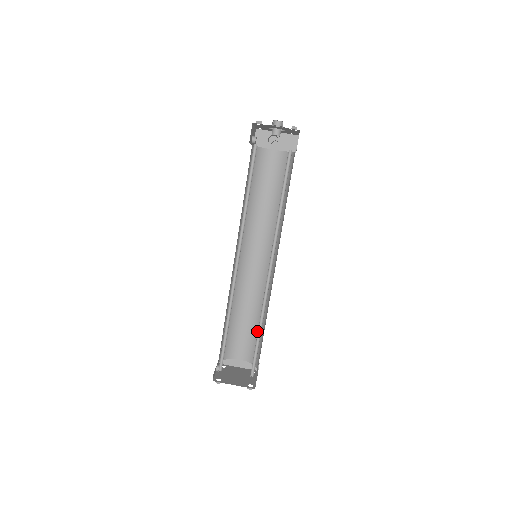
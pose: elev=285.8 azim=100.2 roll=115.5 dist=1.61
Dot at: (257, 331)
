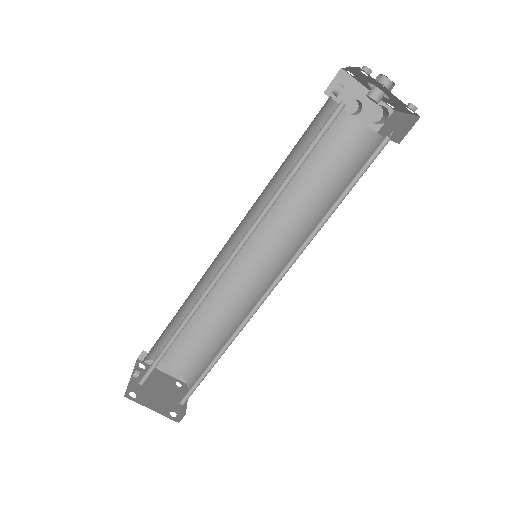
Dot at: (207, 341)
